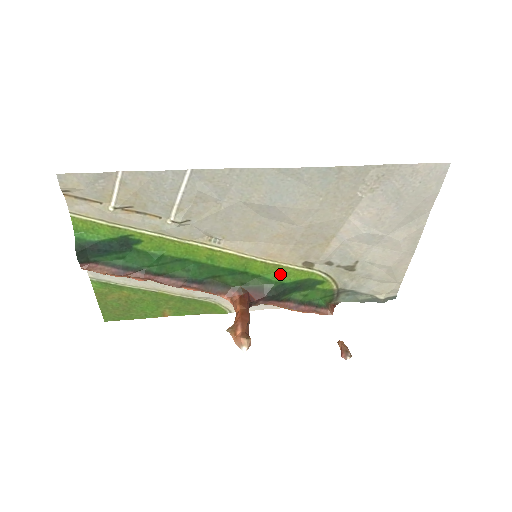
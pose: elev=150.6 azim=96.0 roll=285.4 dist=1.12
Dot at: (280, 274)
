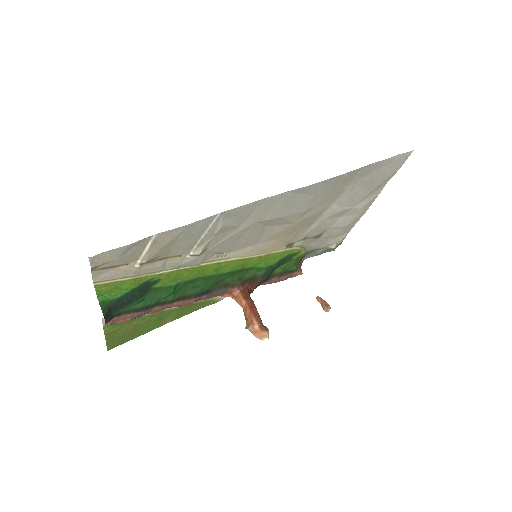
Dot at: (269, 260)
